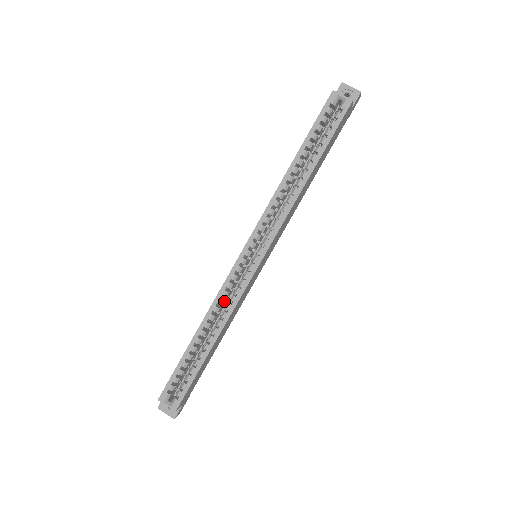
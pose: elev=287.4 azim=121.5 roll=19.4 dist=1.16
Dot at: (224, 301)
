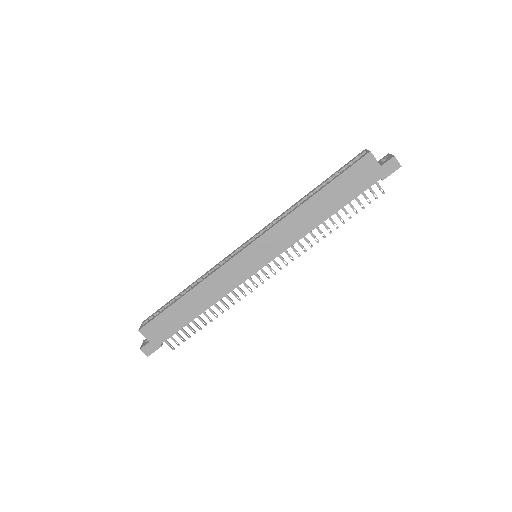
Dot at: occluded
